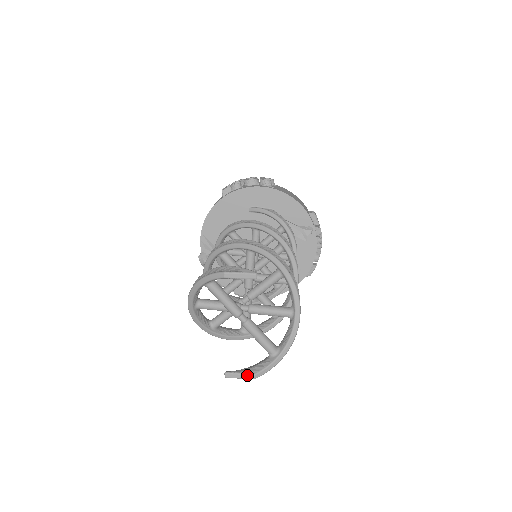
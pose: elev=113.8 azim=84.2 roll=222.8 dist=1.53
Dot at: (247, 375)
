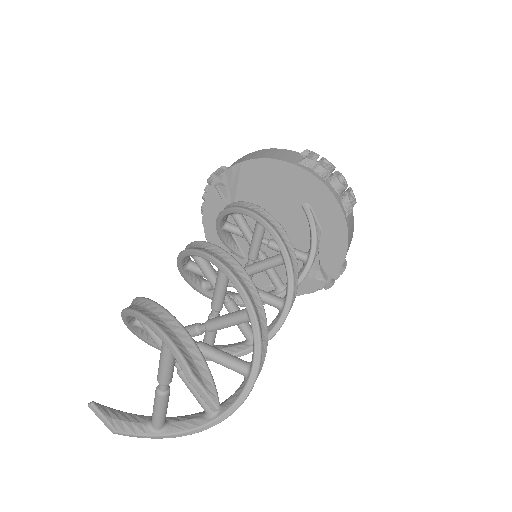
Dot at: (109, 426)
